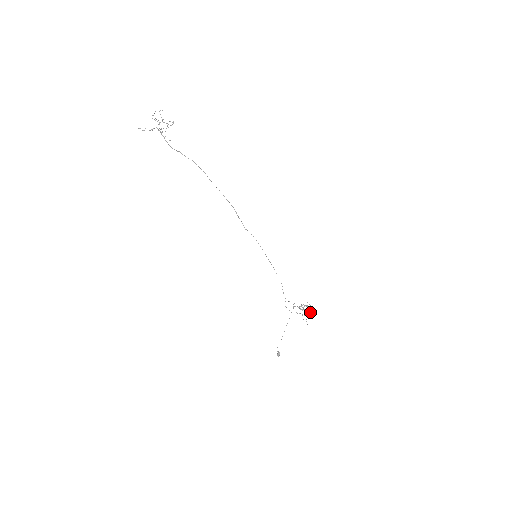
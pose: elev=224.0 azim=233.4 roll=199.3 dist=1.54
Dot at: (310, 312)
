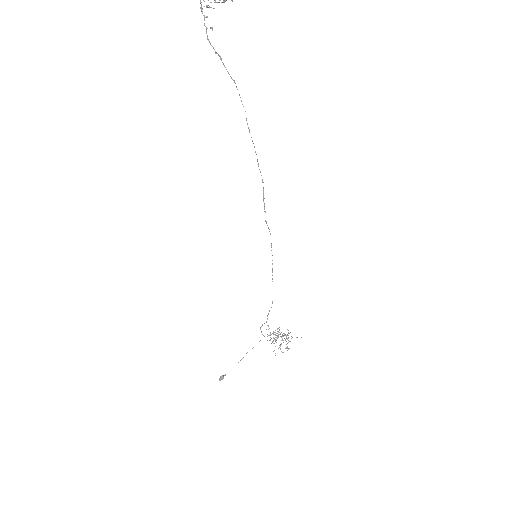
Dot at: occluded
